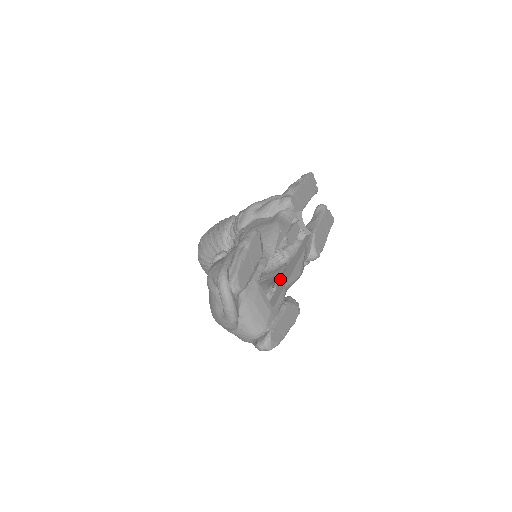
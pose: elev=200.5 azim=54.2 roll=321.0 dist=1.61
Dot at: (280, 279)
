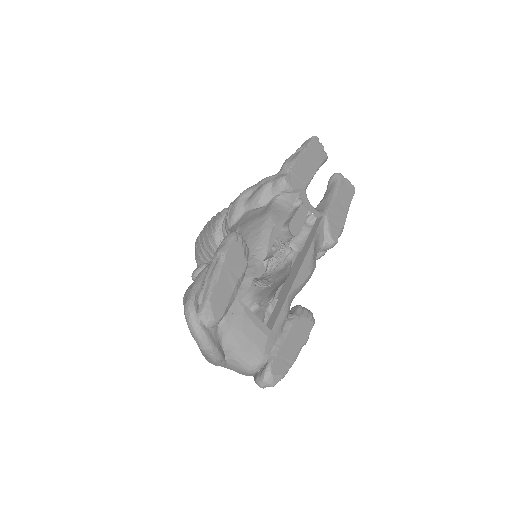
Dot at: (283, 285)
